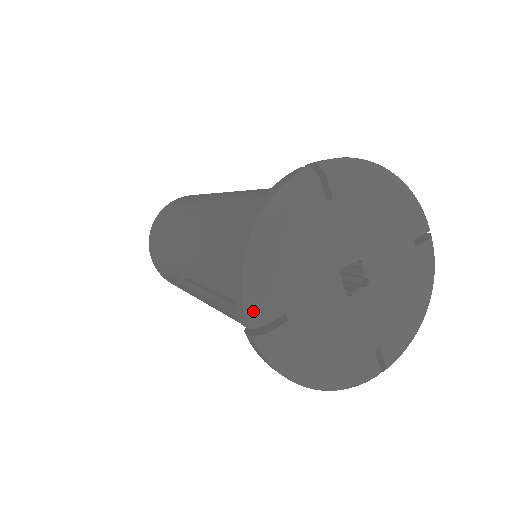
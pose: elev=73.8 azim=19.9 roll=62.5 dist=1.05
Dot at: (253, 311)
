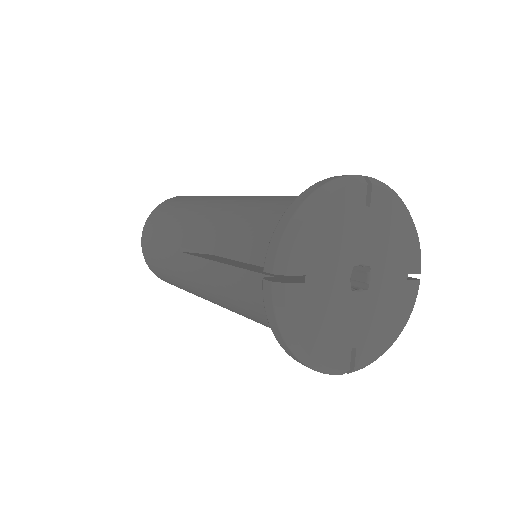
Dot at: (284, 259)
